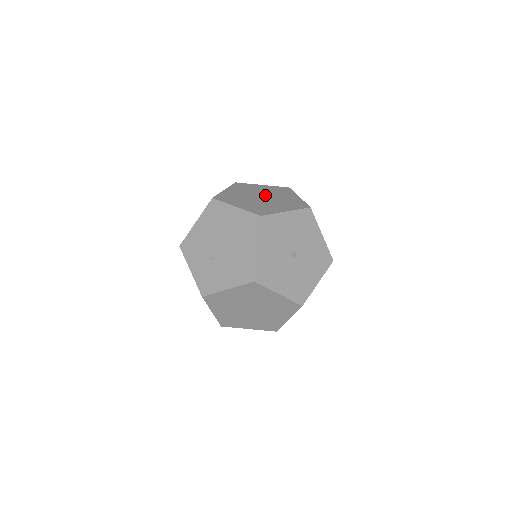
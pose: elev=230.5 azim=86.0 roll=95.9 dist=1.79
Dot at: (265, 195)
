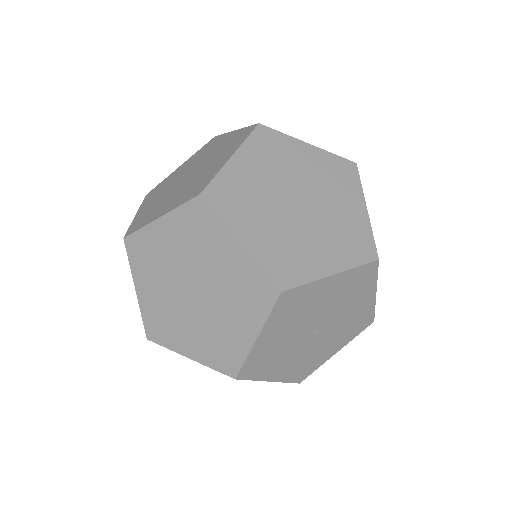
Dot at: (191, 277)
